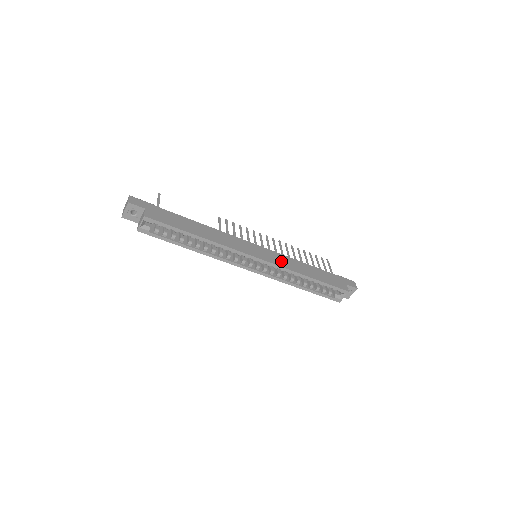
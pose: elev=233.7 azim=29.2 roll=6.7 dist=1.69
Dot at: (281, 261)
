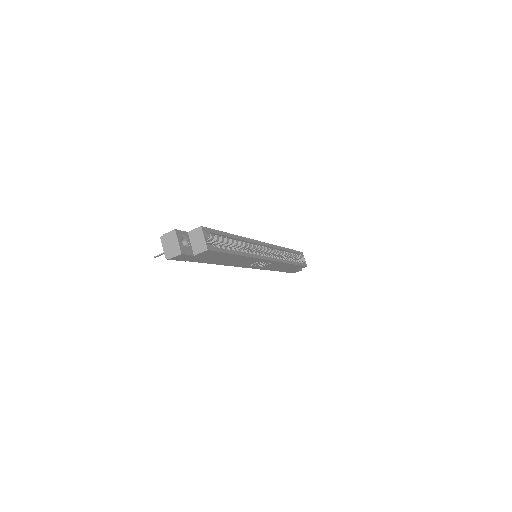
Dot at: occluded
